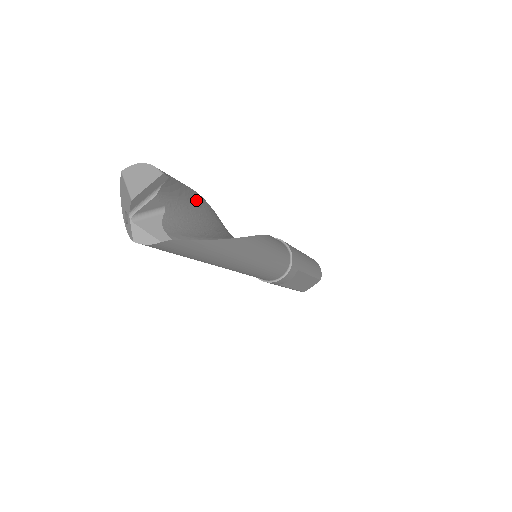
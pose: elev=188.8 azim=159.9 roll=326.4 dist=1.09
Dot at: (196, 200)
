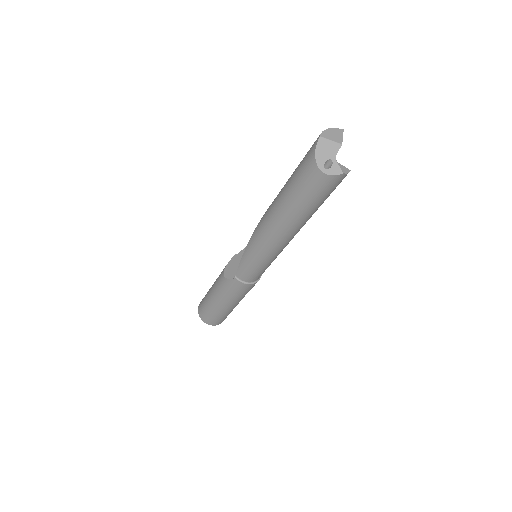
Dot at: occluded
